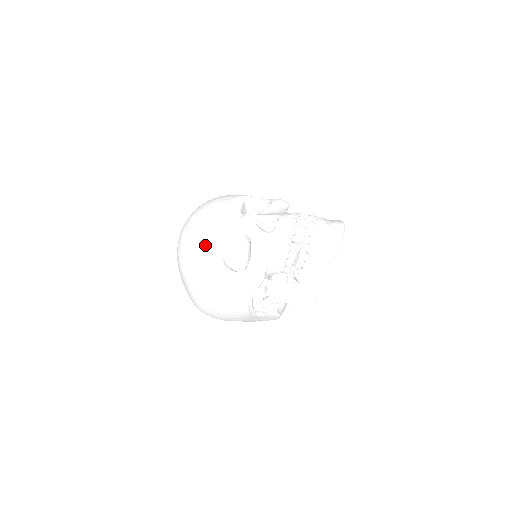
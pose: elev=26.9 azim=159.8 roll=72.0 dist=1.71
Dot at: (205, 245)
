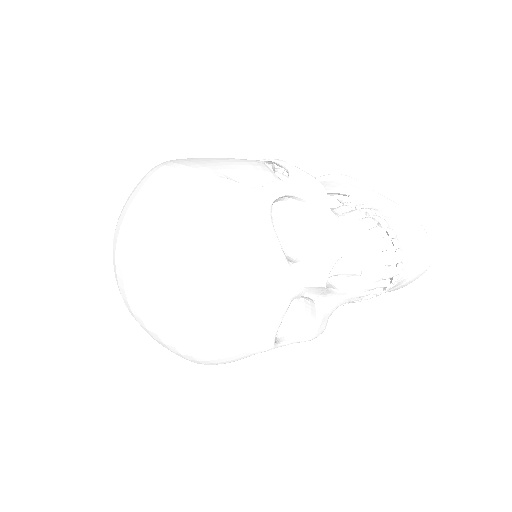
Dot at: (250, 341)
